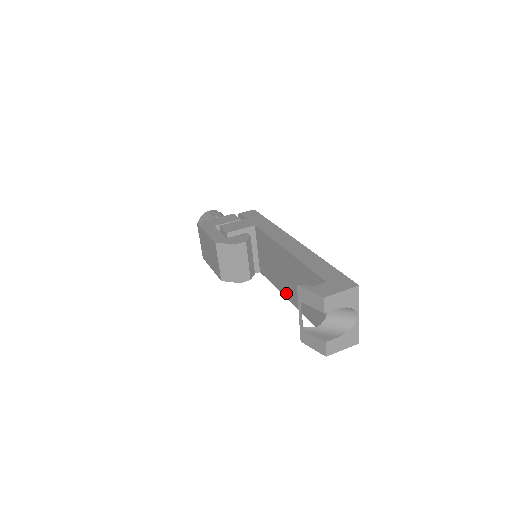
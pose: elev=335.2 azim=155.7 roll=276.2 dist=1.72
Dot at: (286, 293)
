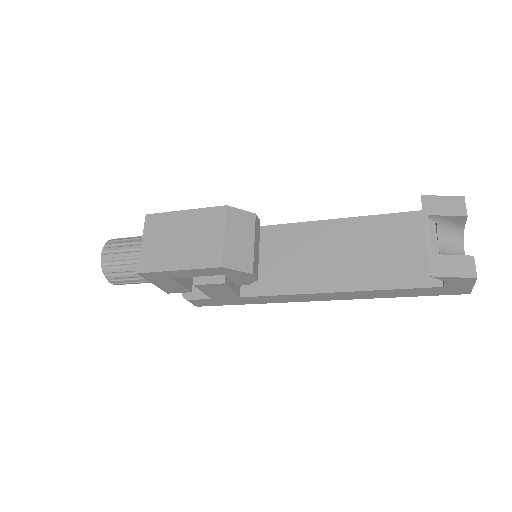
Dot at: (326, 284)
